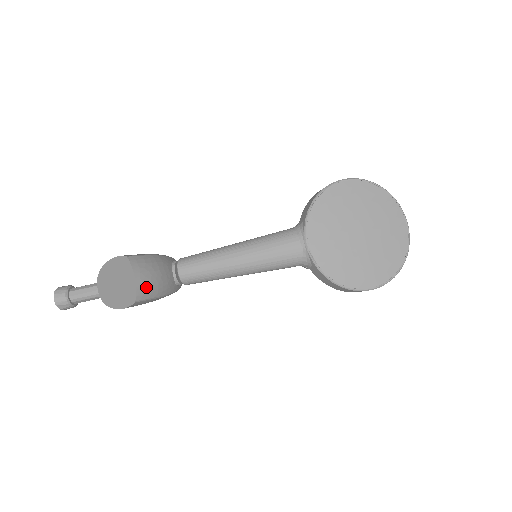
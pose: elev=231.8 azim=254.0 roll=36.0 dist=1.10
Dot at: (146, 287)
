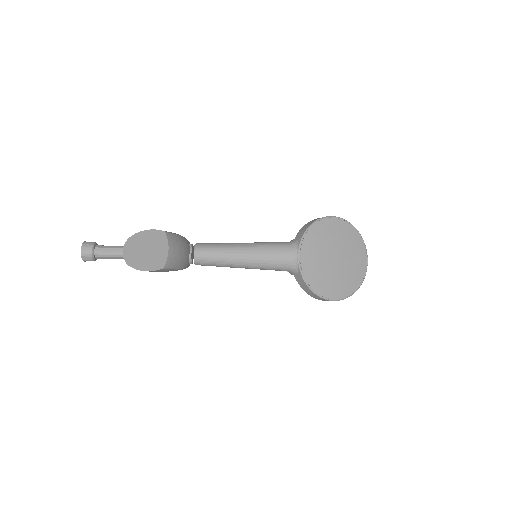
Dot at: (173, 259)
